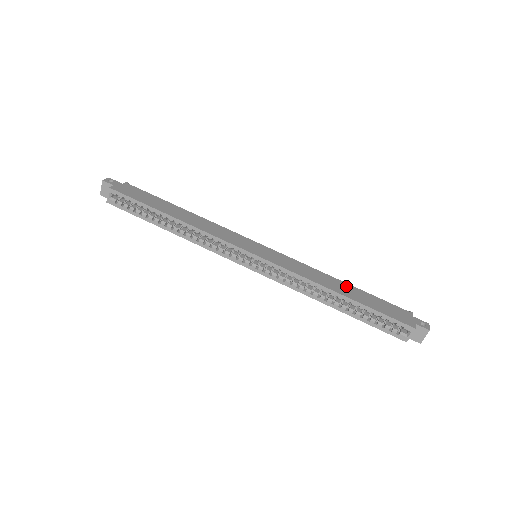
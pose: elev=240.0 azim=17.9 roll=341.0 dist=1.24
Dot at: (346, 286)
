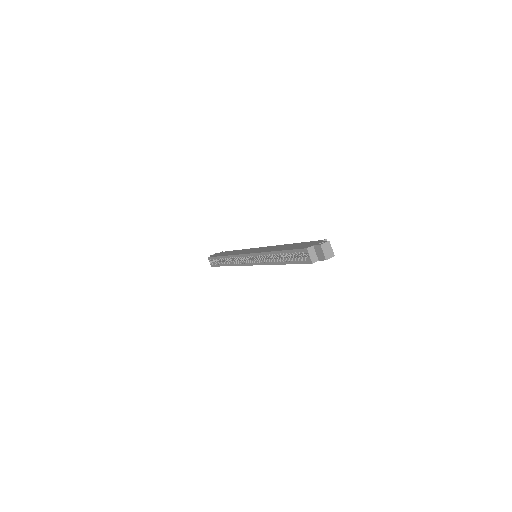
Dot at: (289, 245)
